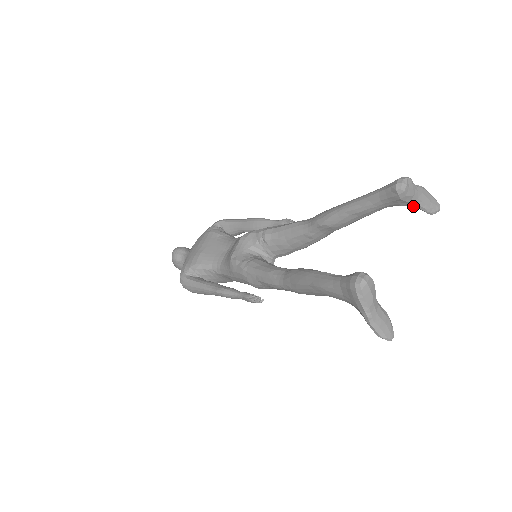
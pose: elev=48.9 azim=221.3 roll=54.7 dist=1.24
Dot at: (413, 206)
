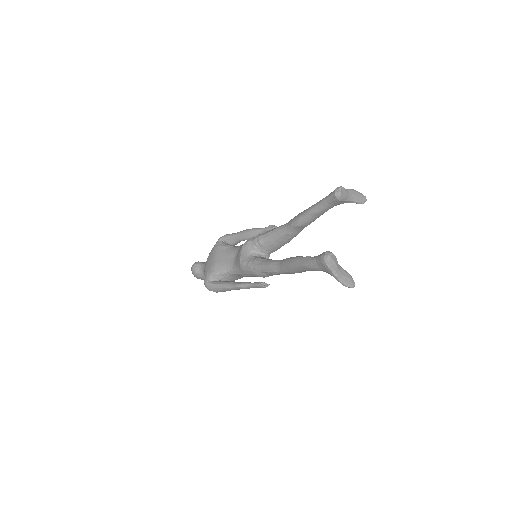
Dot at: (349, 202)
